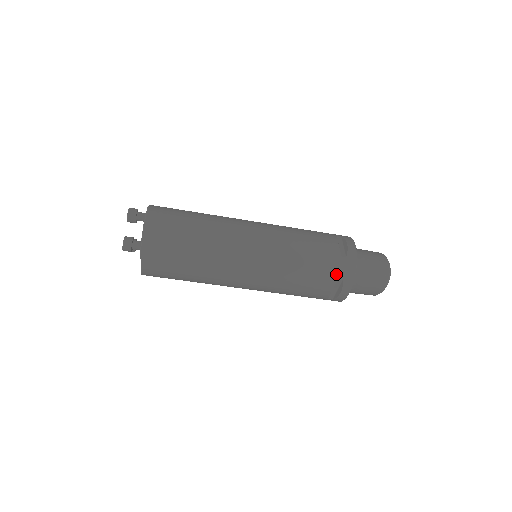
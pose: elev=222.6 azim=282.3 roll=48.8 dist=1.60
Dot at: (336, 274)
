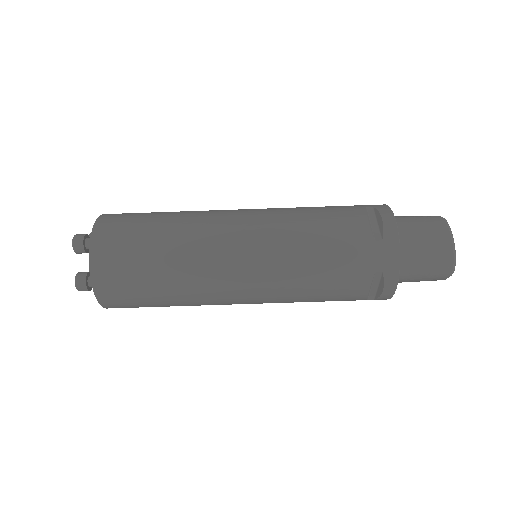
Dot at: (360, 206)
